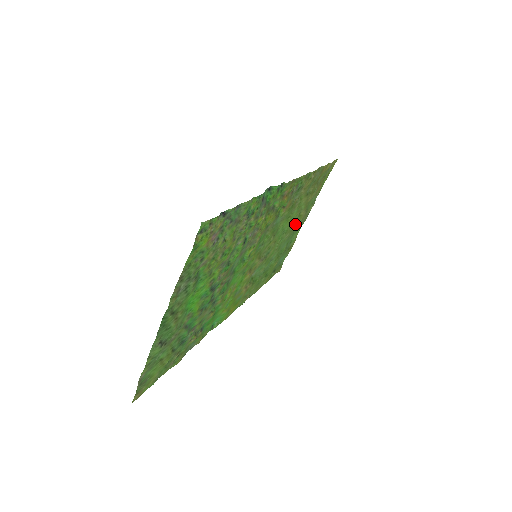
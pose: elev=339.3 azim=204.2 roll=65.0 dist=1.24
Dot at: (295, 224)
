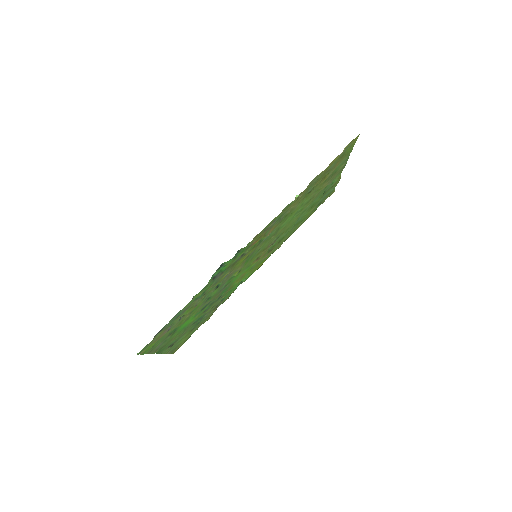
Dot at: (318, 192)
